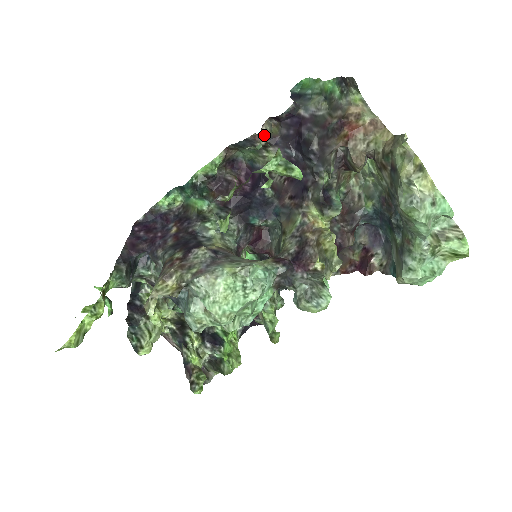
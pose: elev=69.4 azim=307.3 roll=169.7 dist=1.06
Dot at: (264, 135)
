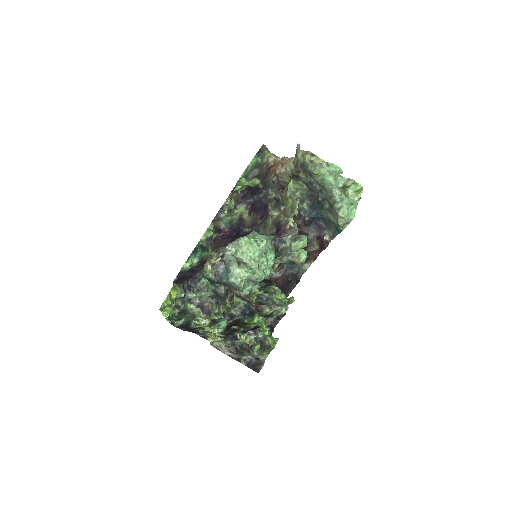
Dot at: occluded
